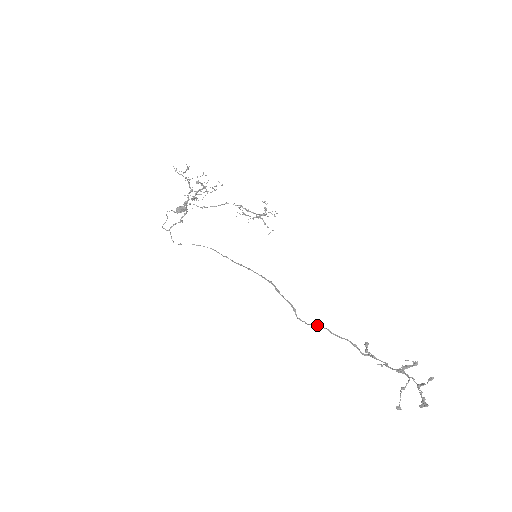
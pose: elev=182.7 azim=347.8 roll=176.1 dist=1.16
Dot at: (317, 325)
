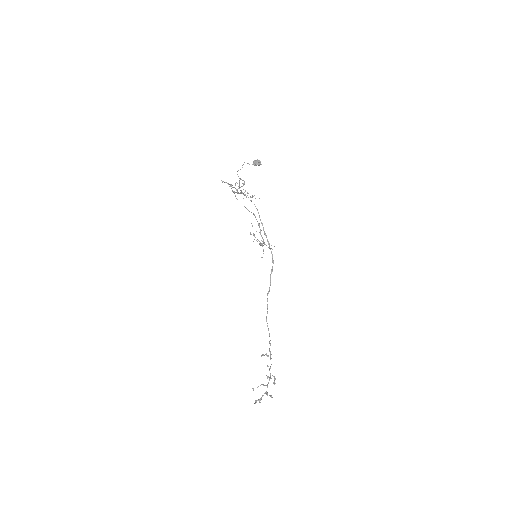
Dot at: occluded
